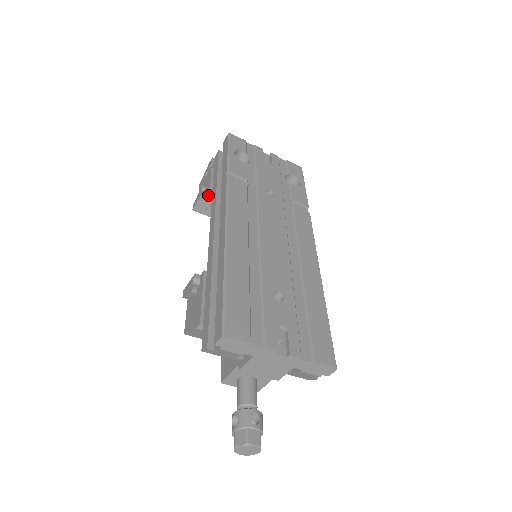
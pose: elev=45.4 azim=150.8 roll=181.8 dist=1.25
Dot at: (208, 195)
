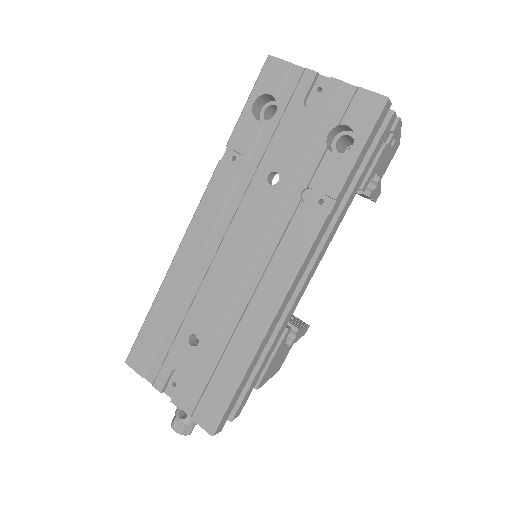
Dot at: occluded
